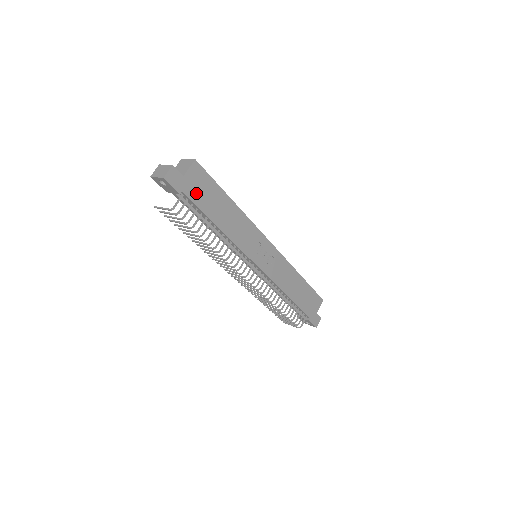
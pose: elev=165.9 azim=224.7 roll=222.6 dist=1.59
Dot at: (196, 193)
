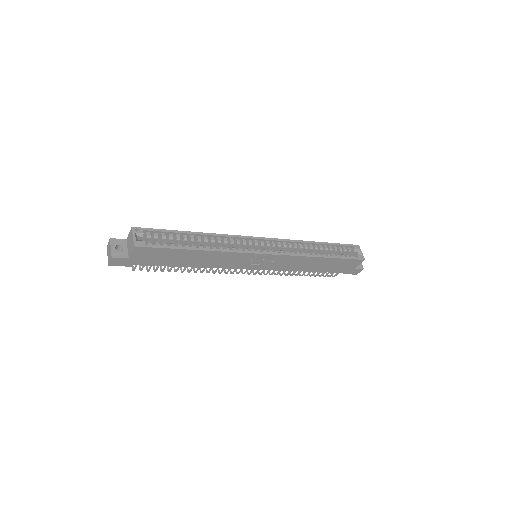
Dot at: (150, 260)
